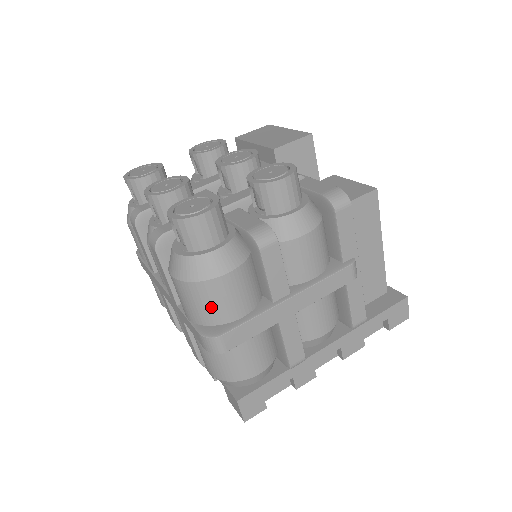
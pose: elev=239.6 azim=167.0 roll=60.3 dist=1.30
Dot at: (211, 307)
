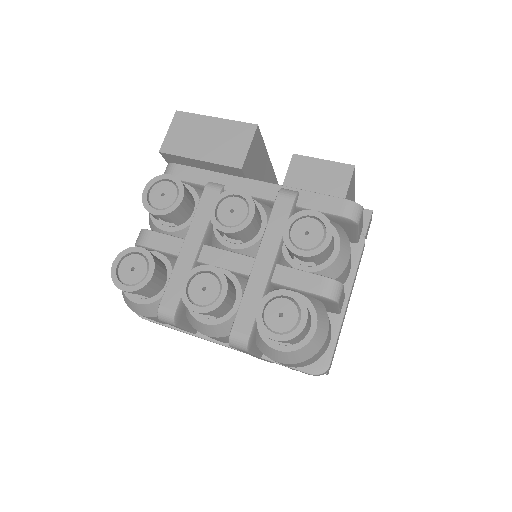
Dot at: (316, 358)
